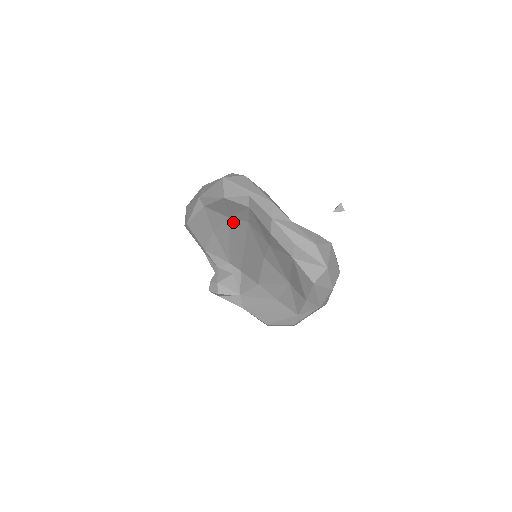
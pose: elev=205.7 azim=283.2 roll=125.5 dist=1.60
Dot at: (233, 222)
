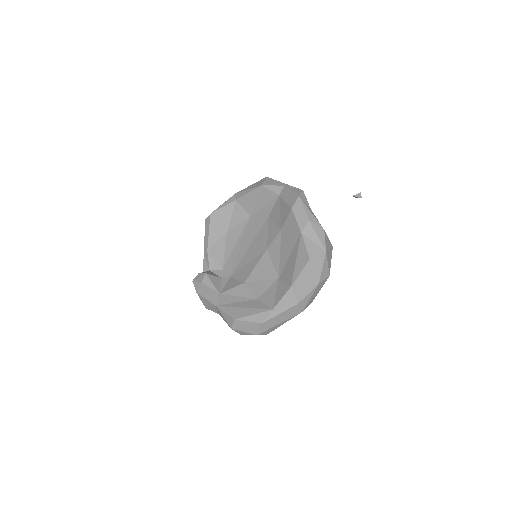
Dot at: (252, 220)
